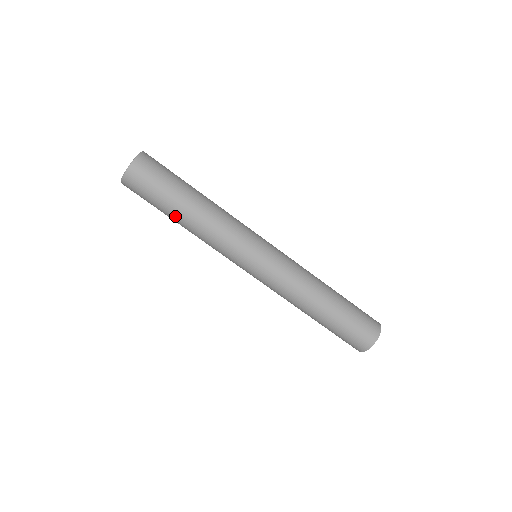
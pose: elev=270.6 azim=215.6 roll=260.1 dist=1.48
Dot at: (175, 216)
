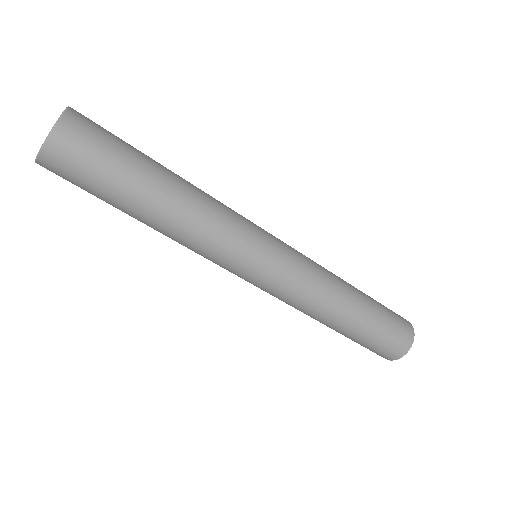
Dot at: (140, 206)
